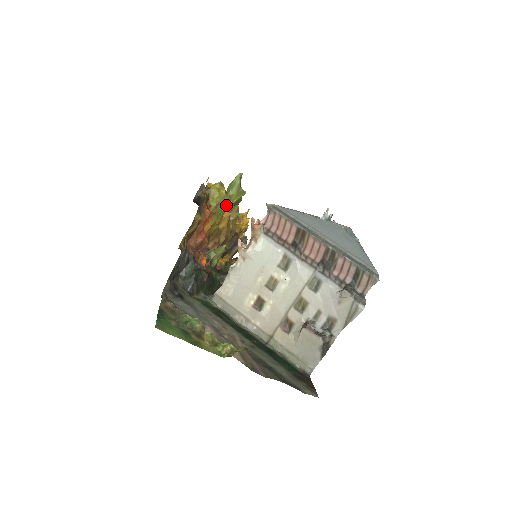
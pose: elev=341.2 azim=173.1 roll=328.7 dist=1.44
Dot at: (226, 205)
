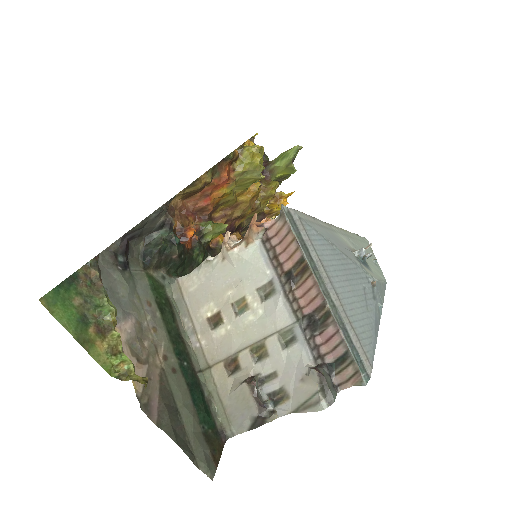
Dot at: (255, 177)
